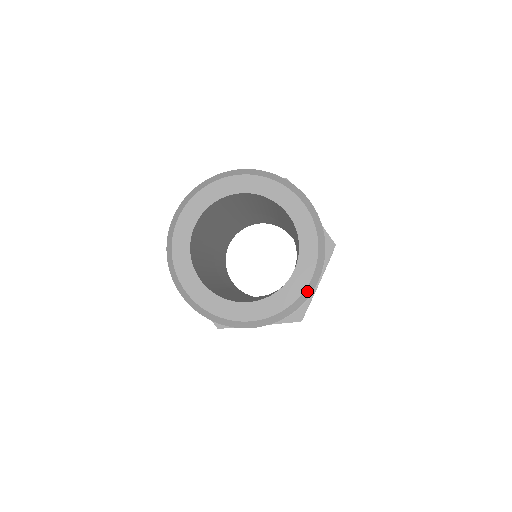
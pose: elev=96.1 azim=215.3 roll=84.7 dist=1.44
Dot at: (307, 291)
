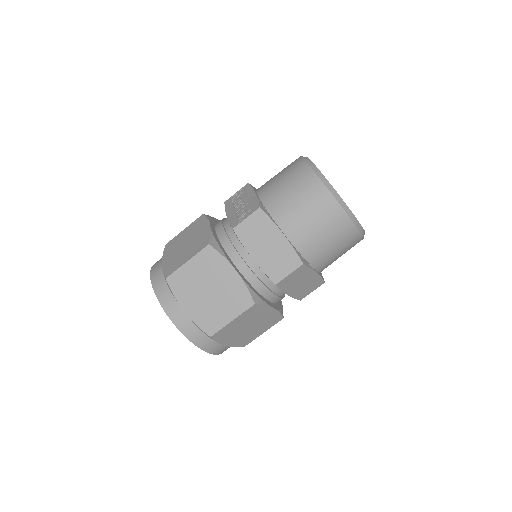
Dot at: (359, 226)
